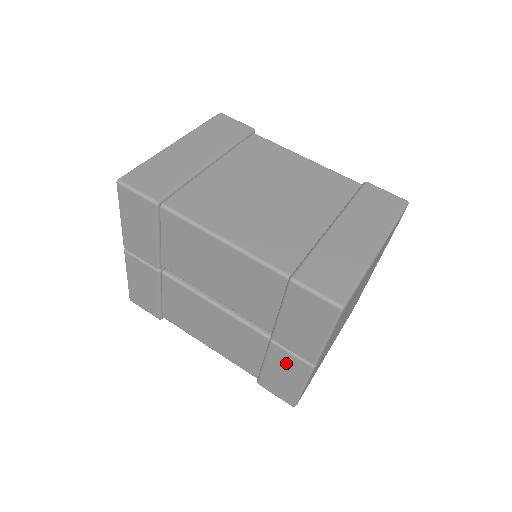
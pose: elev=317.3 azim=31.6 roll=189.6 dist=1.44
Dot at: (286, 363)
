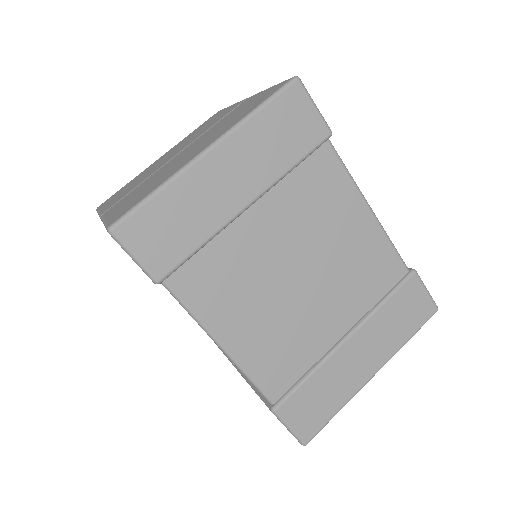
Dot at: occluded
